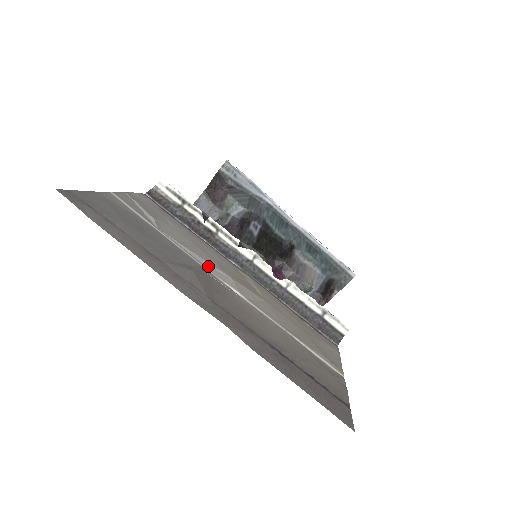
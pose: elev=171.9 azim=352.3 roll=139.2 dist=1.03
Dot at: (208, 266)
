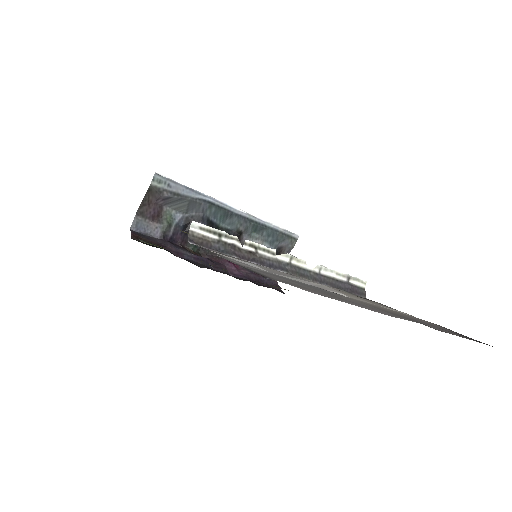
Dot at: (312, 285)
